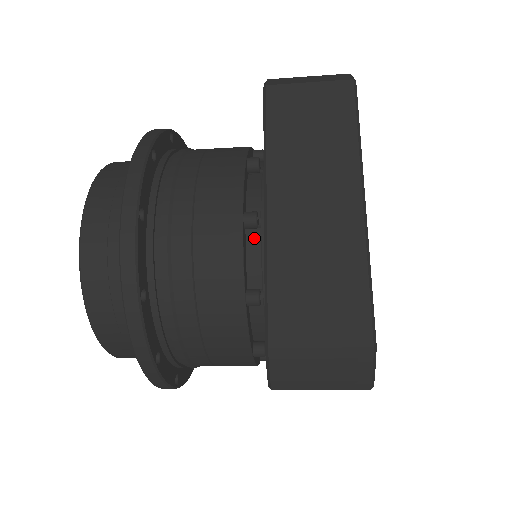
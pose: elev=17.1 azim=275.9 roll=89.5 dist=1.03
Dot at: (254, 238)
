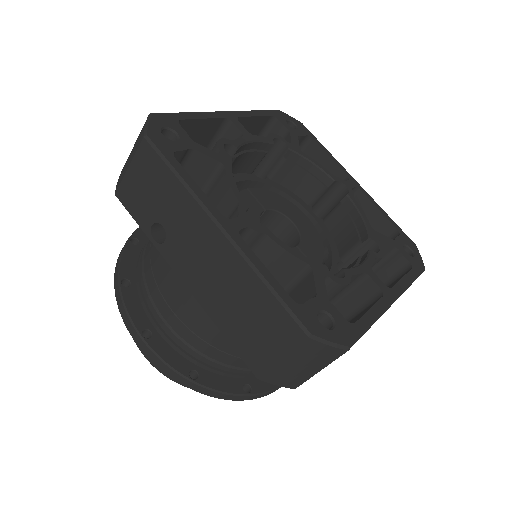
Dot at: occluded
